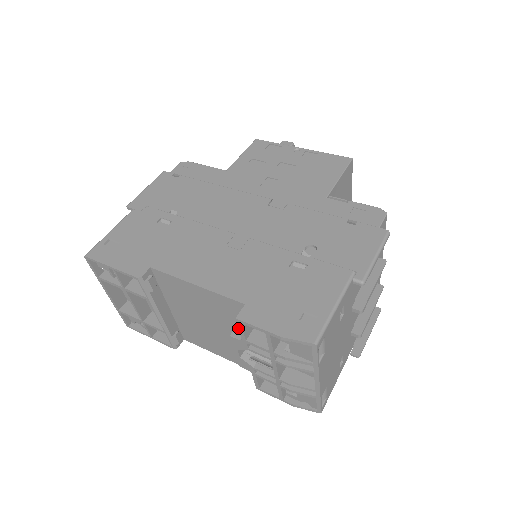
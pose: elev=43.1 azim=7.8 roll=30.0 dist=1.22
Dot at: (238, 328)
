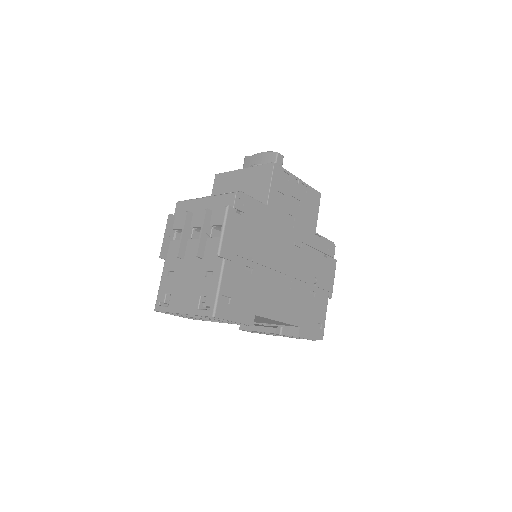
Dot at: occluded
